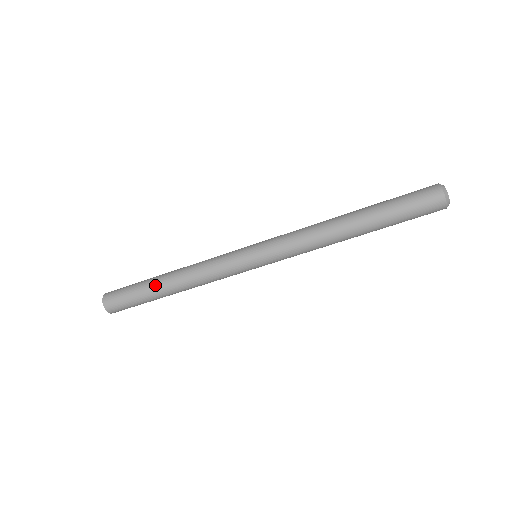
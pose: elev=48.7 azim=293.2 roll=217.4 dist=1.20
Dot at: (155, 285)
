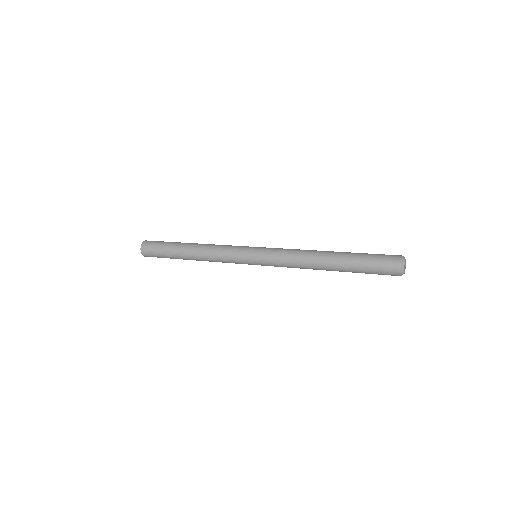
Dot at: occluded
